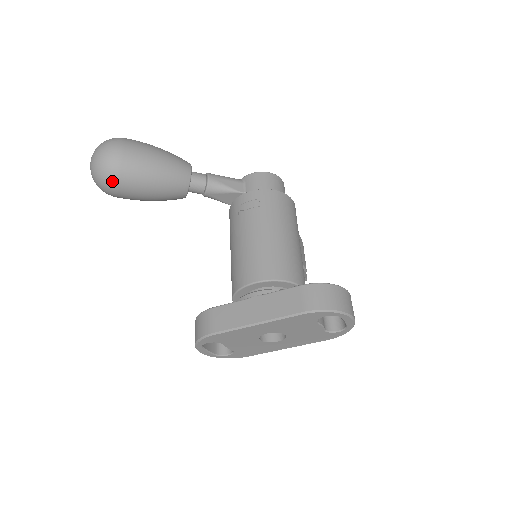
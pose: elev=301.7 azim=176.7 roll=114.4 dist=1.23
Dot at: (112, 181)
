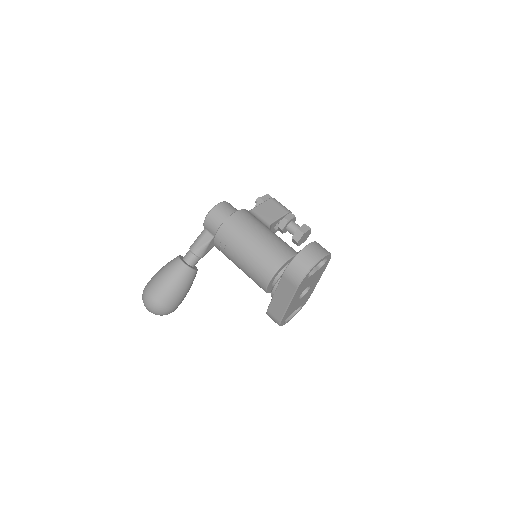
Dot at: (167, 311)
